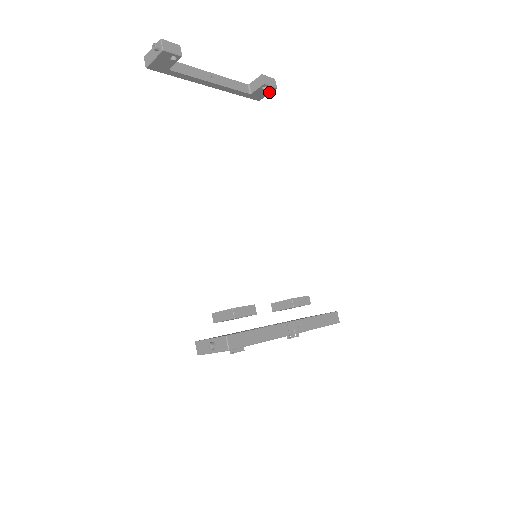
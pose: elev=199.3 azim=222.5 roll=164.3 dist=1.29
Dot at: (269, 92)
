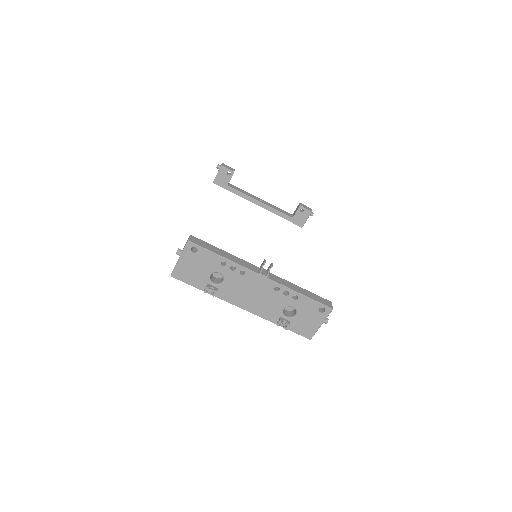
Dot at: (307, 217)
